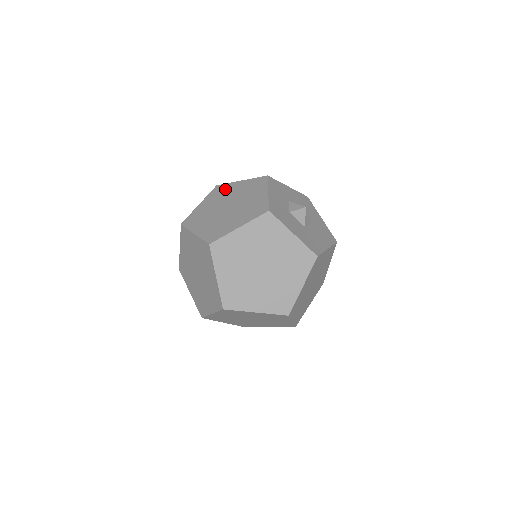
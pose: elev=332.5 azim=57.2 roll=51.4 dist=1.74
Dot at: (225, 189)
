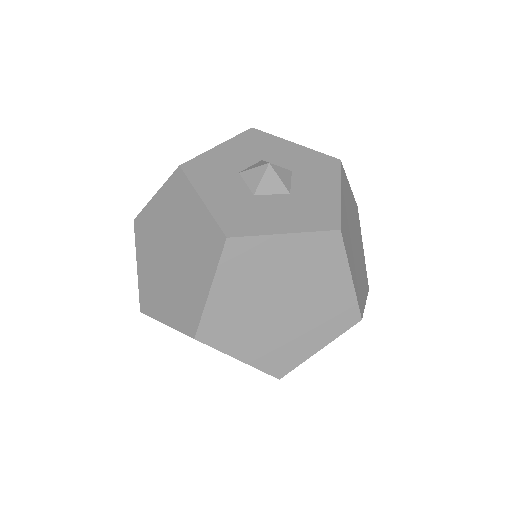
Dot at: occluded
